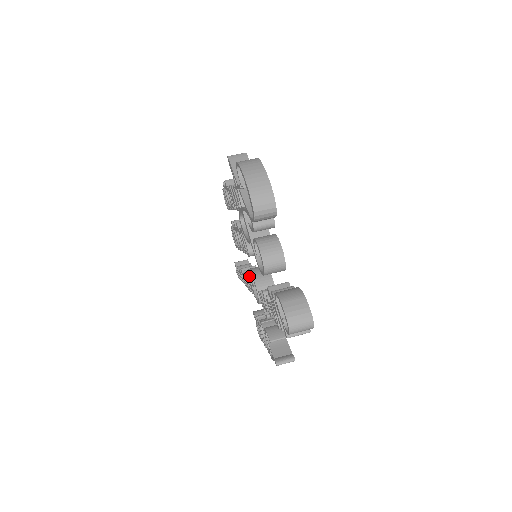
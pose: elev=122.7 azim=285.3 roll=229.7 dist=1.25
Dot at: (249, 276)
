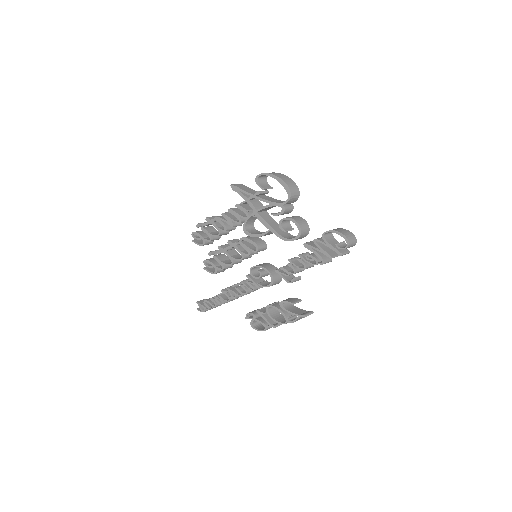
Dot at: (250, 275)
